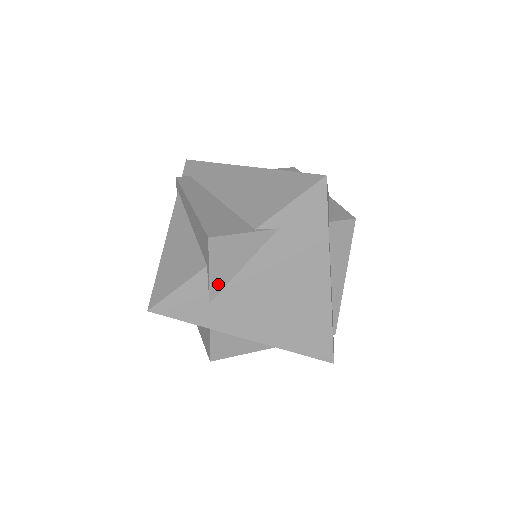
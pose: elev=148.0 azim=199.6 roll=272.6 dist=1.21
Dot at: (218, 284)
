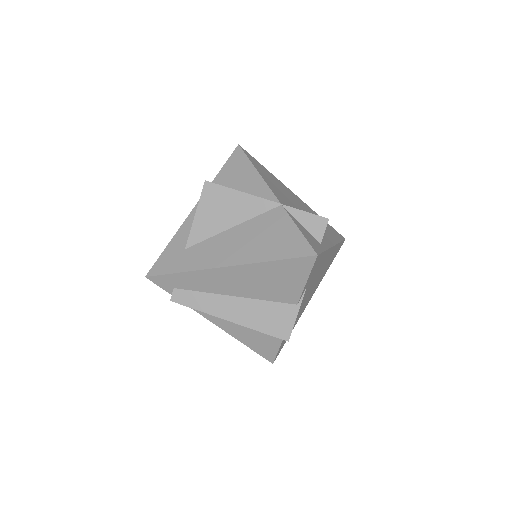
Dot at: occluded
